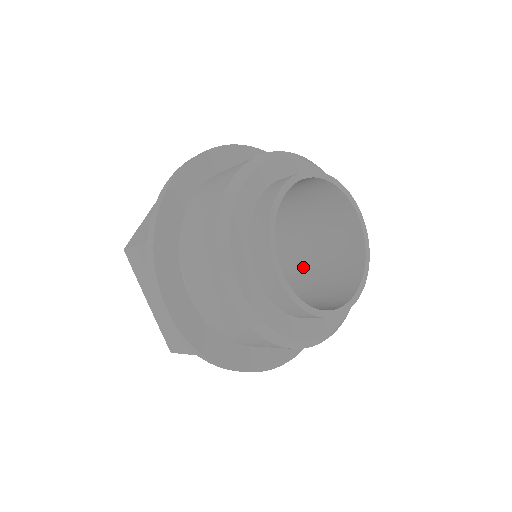
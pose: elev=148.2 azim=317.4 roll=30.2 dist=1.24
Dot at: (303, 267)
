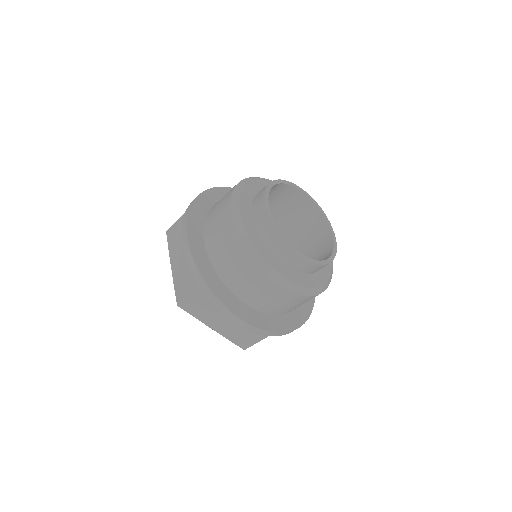
Dot at: occluded
